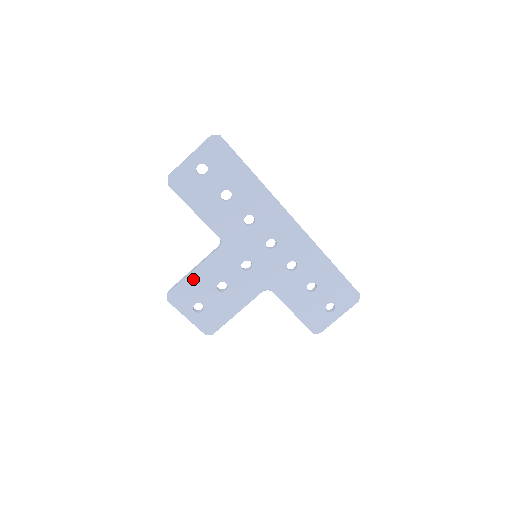
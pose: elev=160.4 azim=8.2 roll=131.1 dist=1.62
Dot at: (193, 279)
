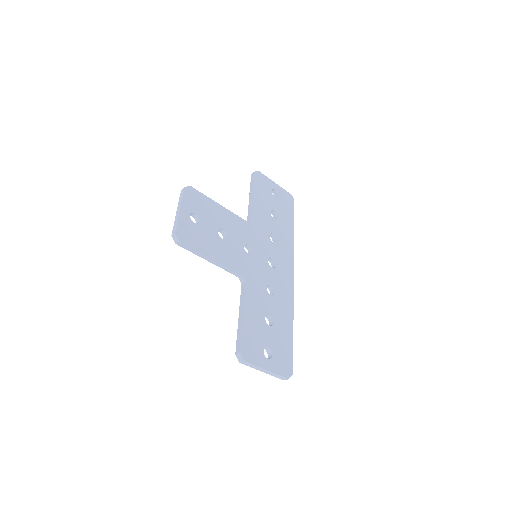
Dot at: (213, 206)
